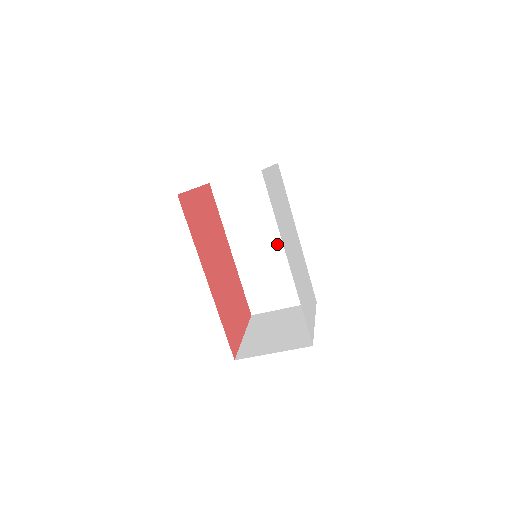
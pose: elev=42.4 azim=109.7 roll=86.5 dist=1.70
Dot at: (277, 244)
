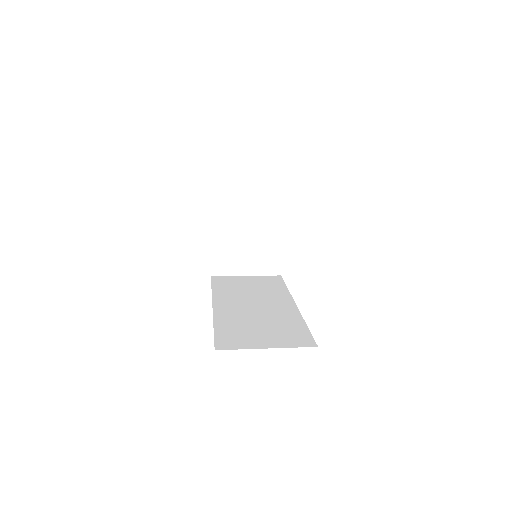
Dot at: occluded
